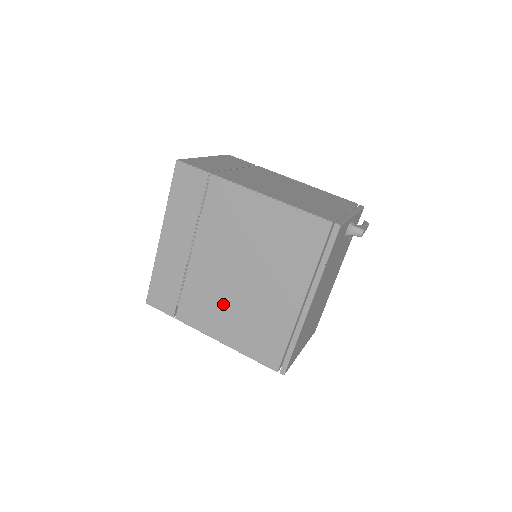
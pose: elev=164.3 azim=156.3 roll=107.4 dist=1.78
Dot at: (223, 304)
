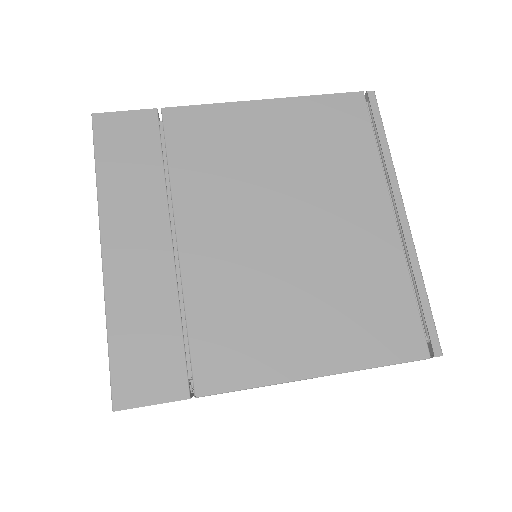
Dot at: (277, 298)
